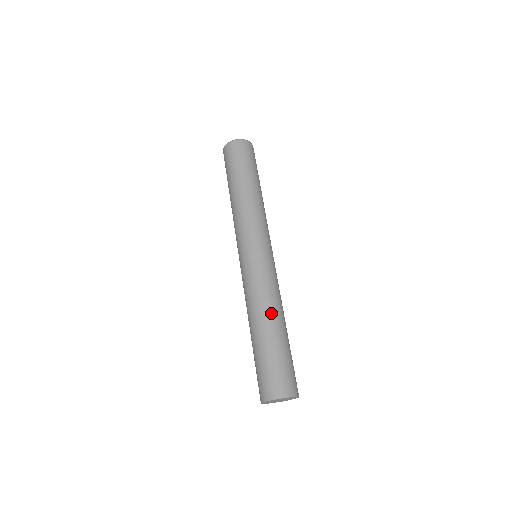
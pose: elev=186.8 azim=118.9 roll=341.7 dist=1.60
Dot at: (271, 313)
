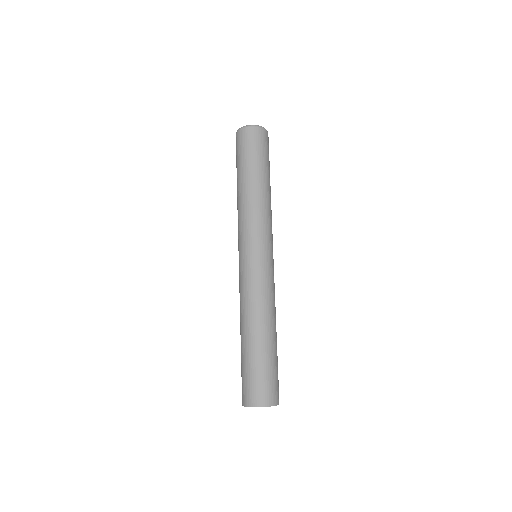
Dot at: (252, 322)
